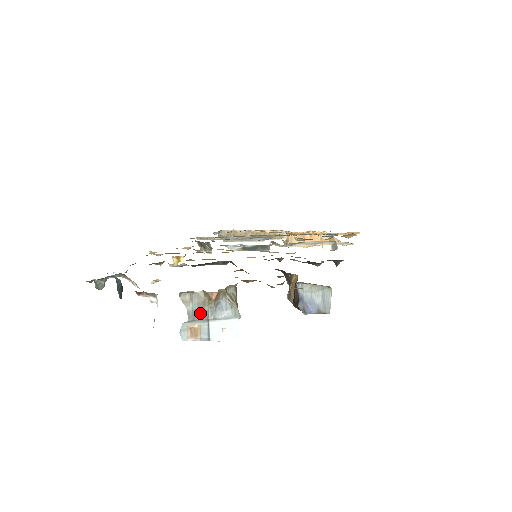
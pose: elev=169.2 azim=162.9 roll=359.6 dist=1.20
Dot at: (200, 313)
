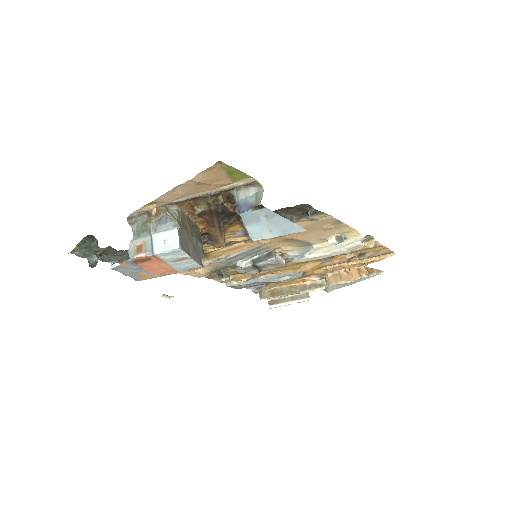
Dot at: (143, 229)
